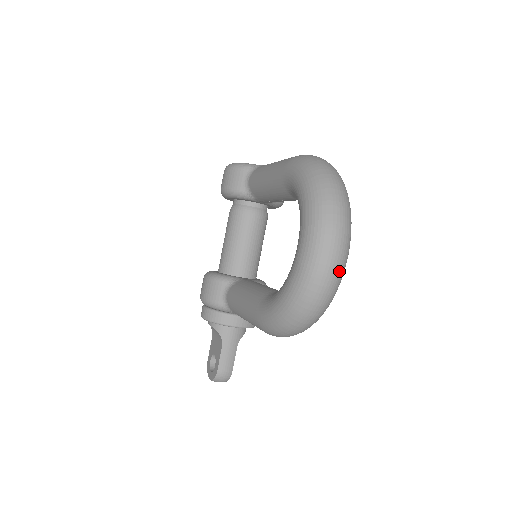
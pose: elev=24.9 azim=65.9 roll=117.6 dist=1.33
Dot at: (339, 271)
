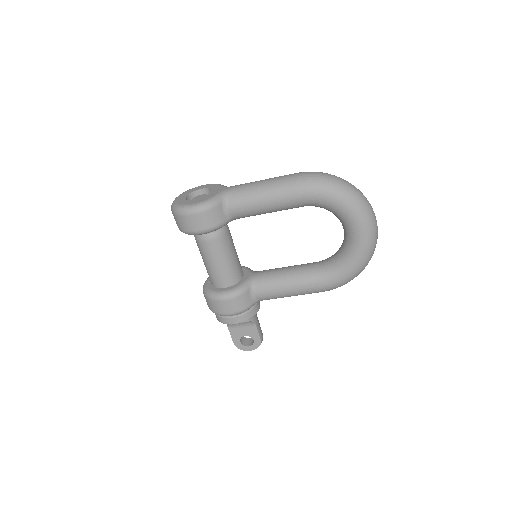
Dot at: occluded
